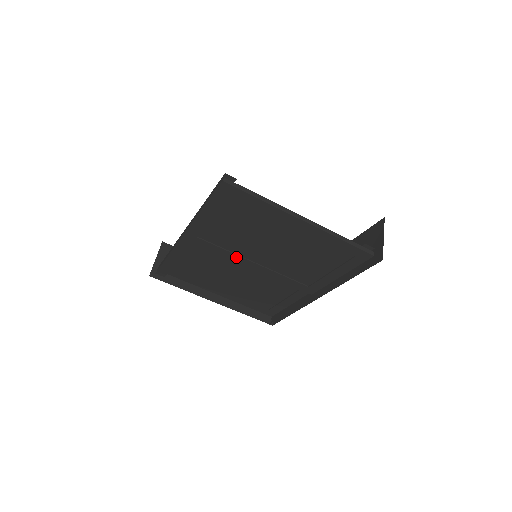
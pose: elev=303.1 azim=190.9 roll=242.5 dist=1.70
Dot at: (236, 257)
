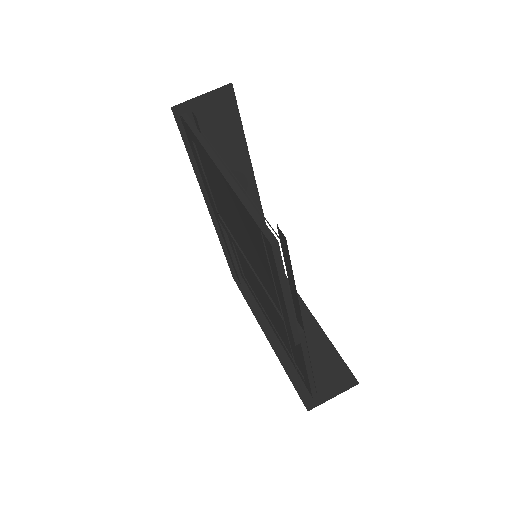
Dot at: occluded
